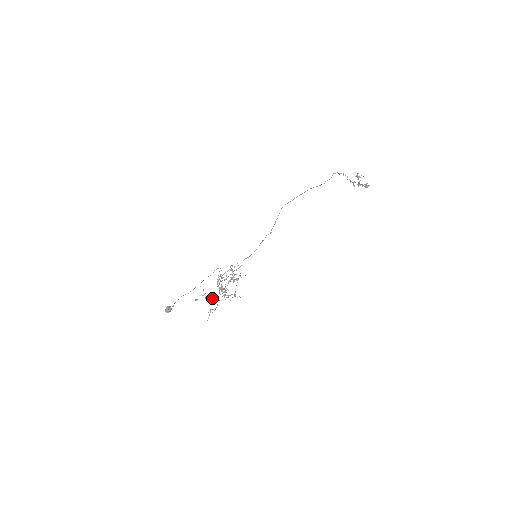
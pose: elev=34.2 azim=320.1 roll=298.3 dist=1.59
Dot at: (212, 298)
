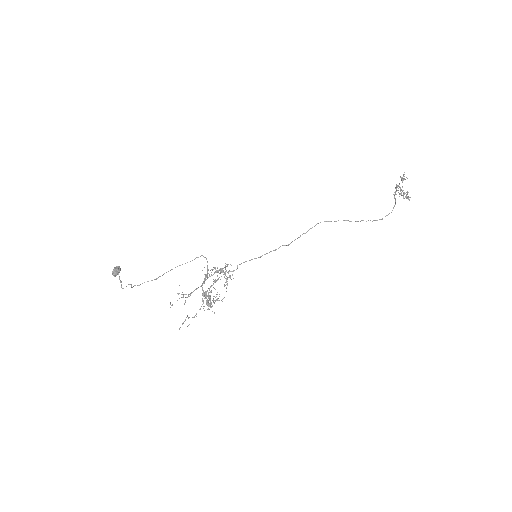
Dot at: occluded
